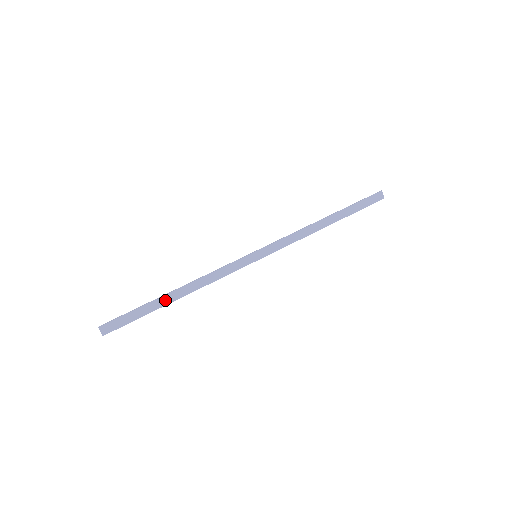
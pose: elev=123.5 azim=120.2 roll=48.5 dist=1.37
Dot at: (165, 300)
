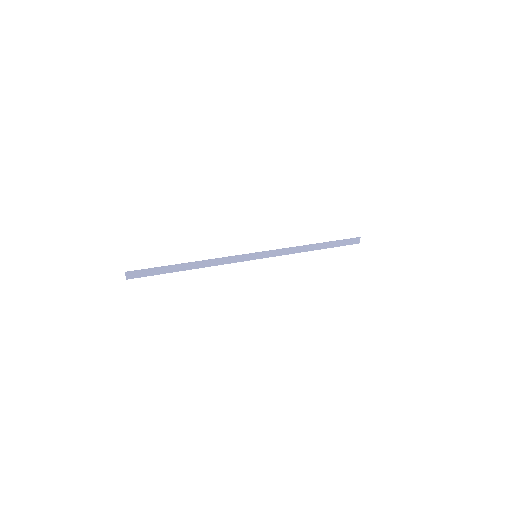
Dot at: (180, 267)
